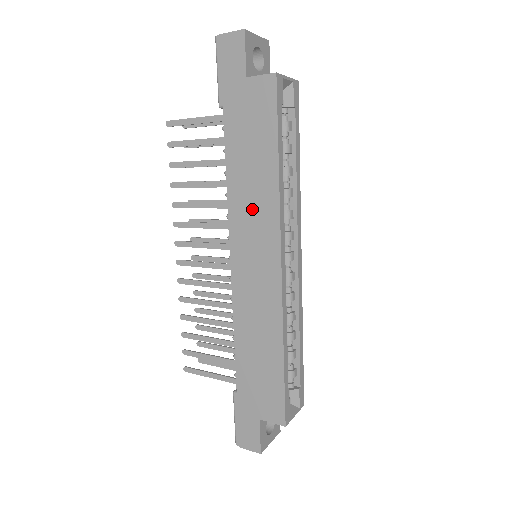
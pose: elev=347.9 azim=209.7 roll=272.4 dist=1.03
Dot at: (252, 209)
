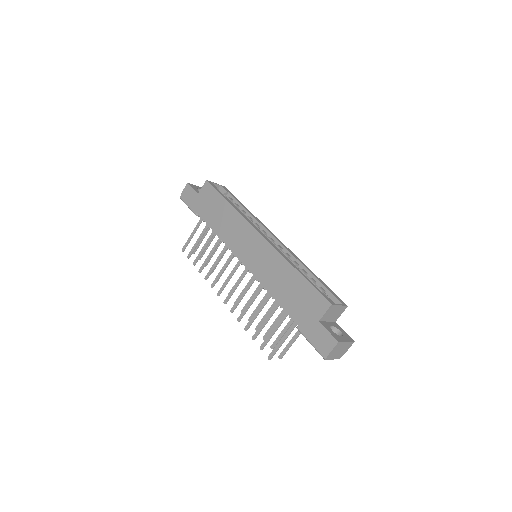
Dot at: (233, 231)
